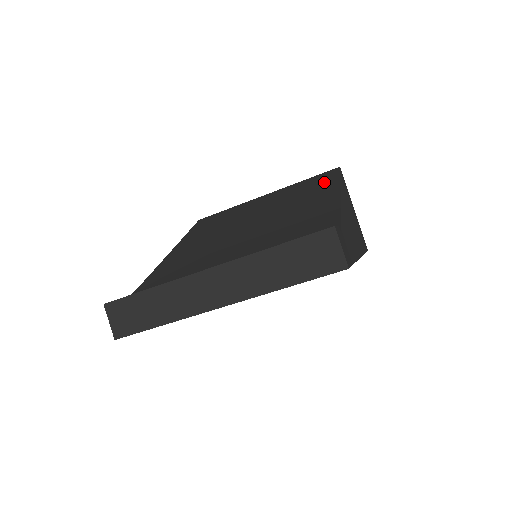
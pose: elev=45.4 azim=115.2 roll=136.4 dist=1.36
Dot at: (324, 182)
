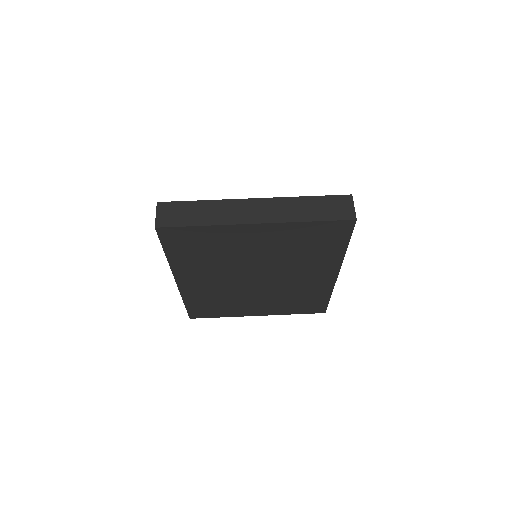
Dot at: occluded
